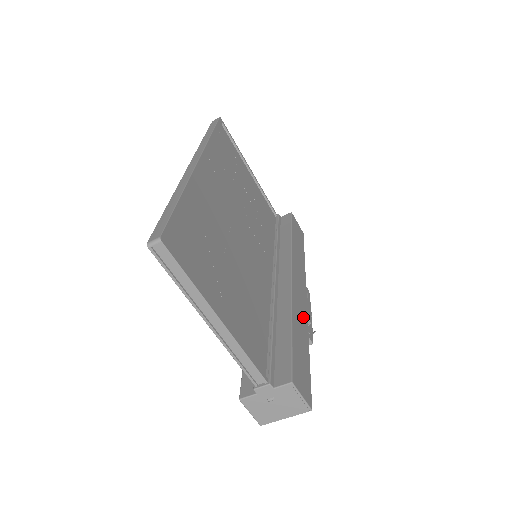
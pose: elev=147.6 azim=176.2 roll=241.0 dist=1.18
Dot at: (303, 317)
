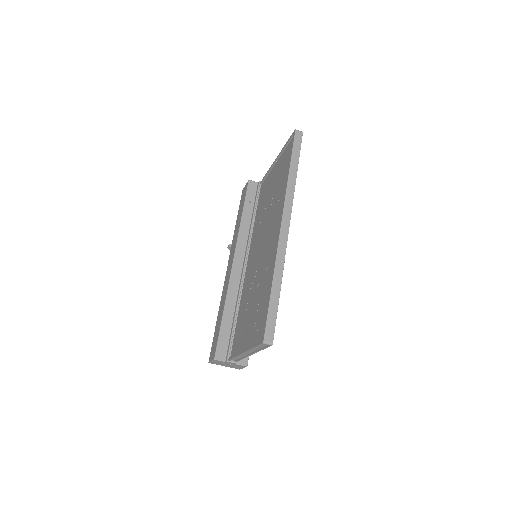
Dot at: occluded
